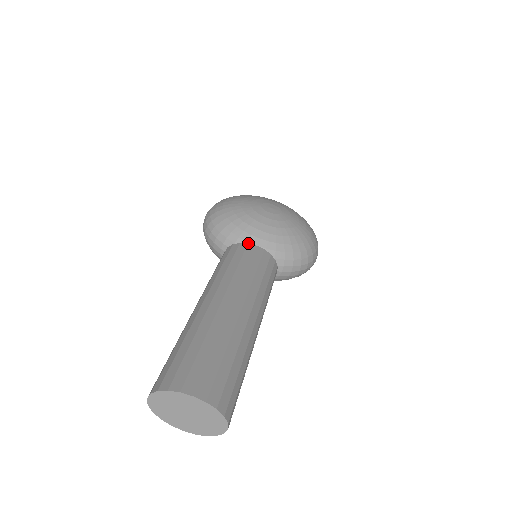
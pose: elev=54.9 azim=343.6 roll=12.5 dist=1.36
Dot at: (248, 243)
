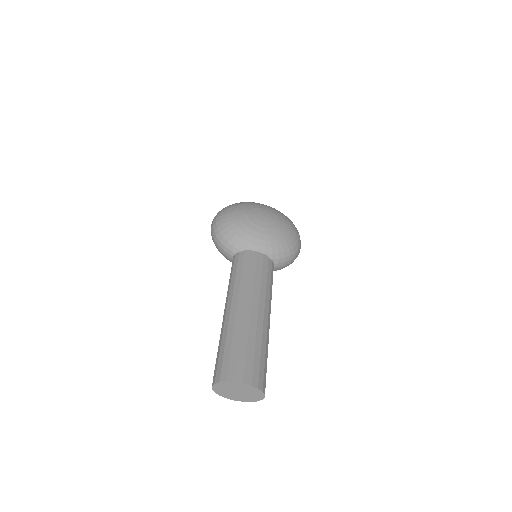
Dot at: (251, 250)
